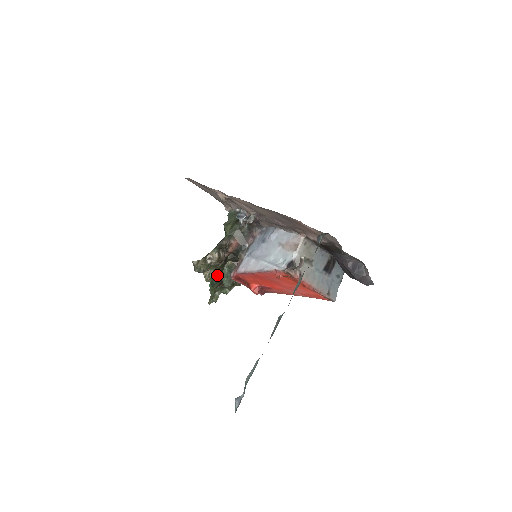
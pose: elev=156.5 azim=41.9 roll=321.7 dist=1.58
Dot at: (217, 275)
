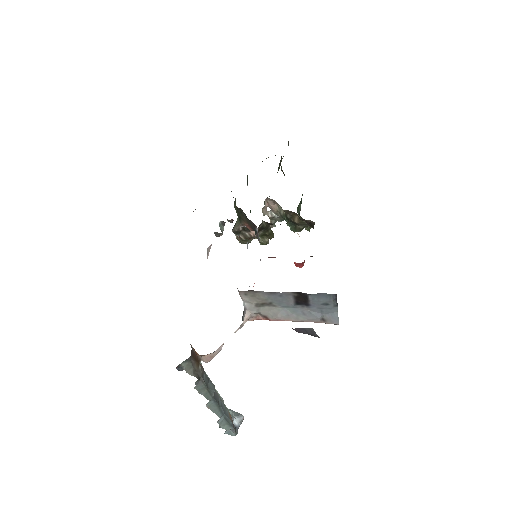
Dot at: (268, 238)
